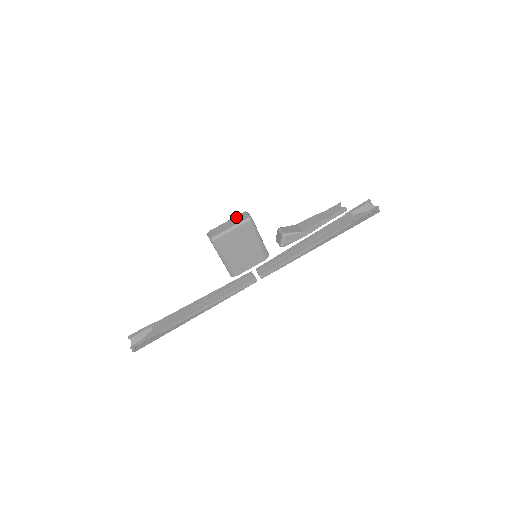
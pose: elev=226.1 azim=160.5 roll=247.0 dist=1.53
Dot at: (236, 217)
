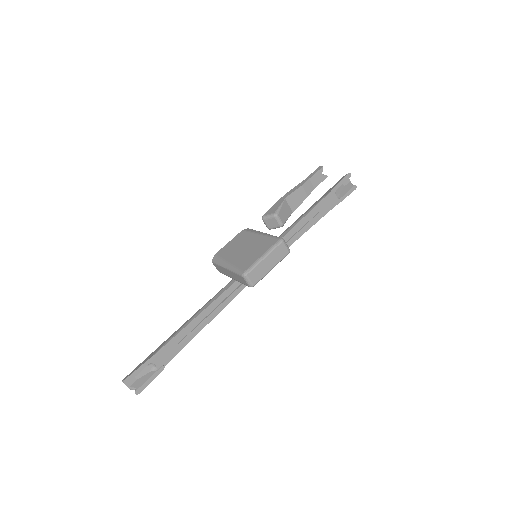
Dot at: (276, 251)
